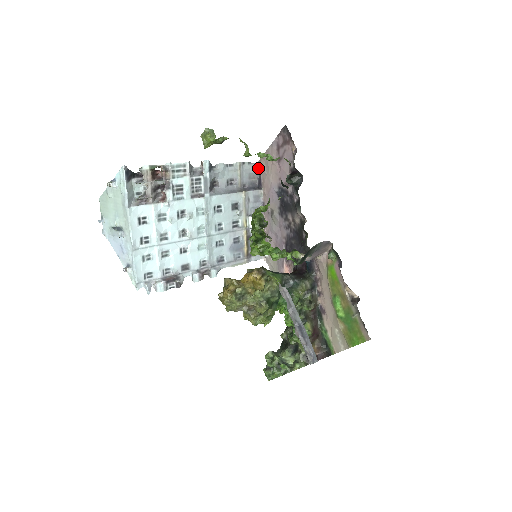
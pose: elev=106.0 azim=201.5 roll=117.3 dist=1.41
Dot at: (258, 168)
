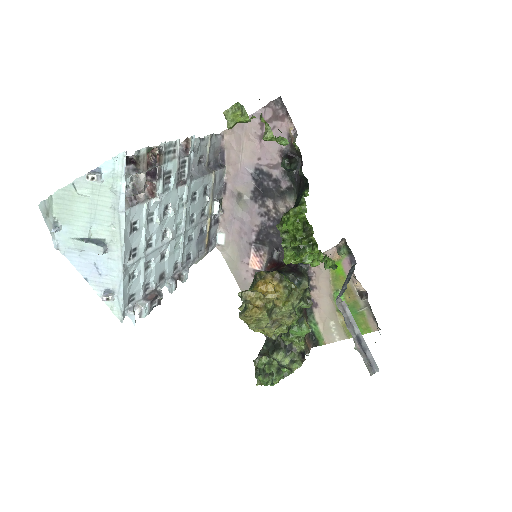
Dot at: (222, 141)
